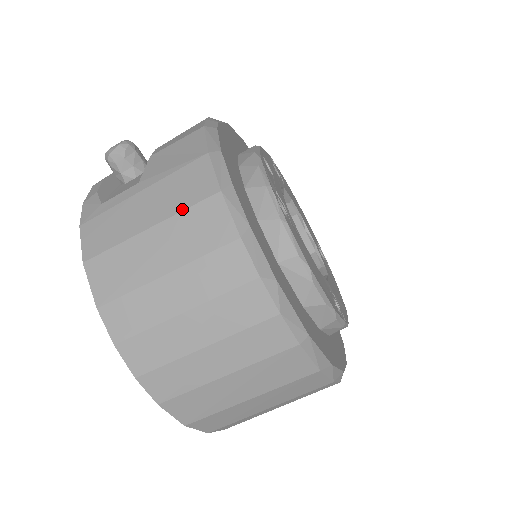
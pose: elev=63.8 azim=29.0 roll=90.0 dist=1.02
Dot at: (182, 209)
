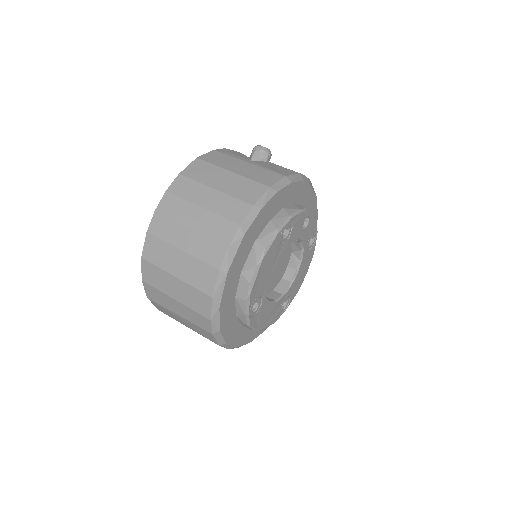
Dot at: (250, 178)
